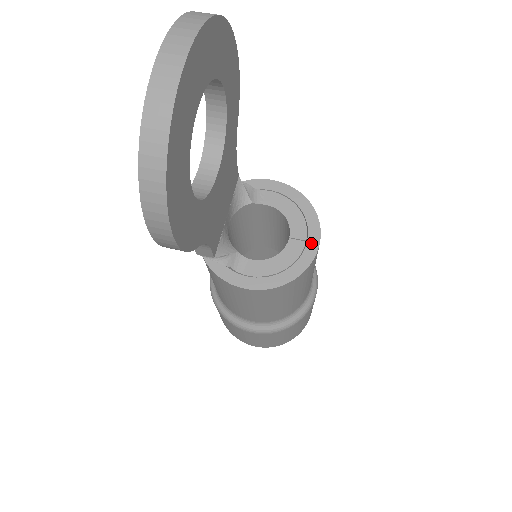
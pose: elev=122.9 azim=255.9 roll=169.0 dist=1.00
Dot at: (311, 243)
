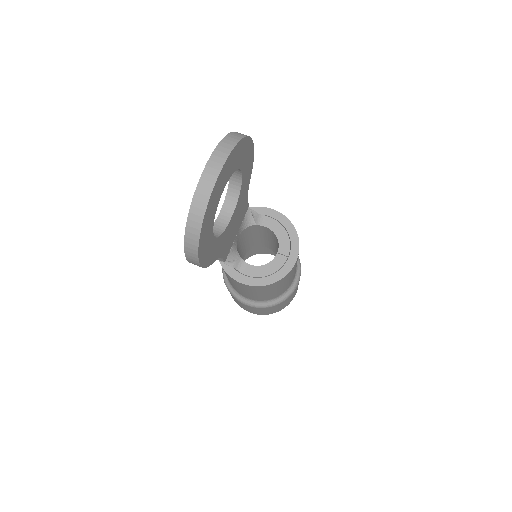
Dot at: (291, 259)
